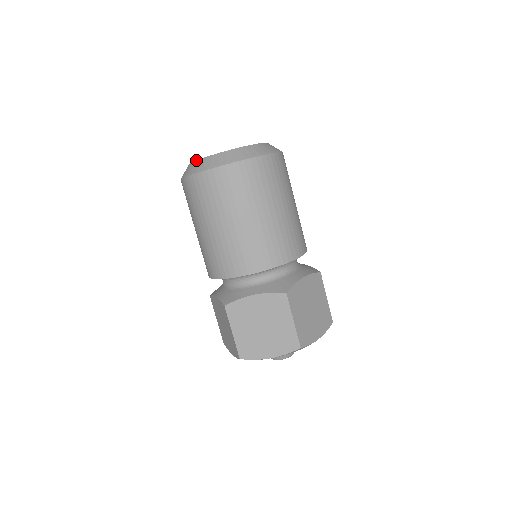
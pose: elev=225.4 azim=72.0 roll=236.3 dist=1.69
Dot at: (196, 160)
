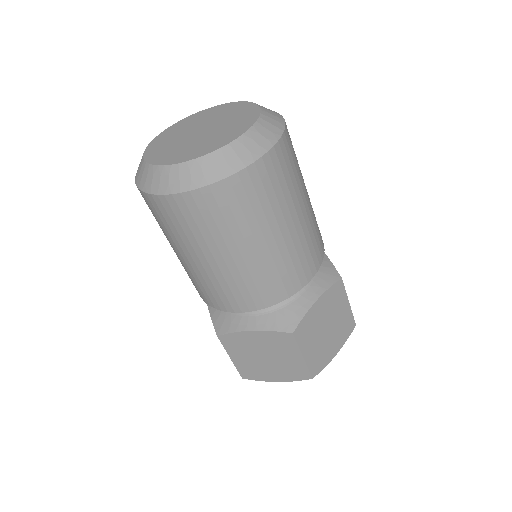
Dot at: (149, 164)
